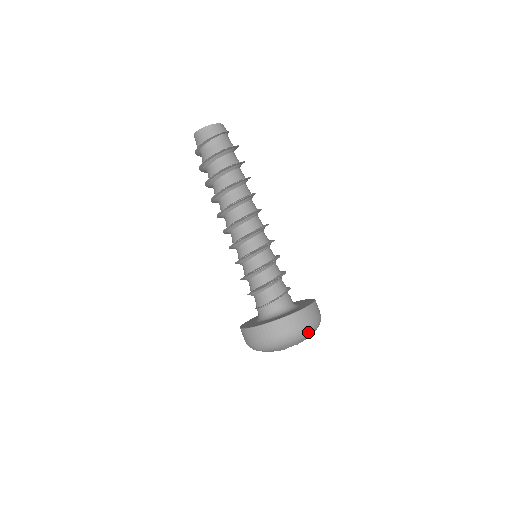
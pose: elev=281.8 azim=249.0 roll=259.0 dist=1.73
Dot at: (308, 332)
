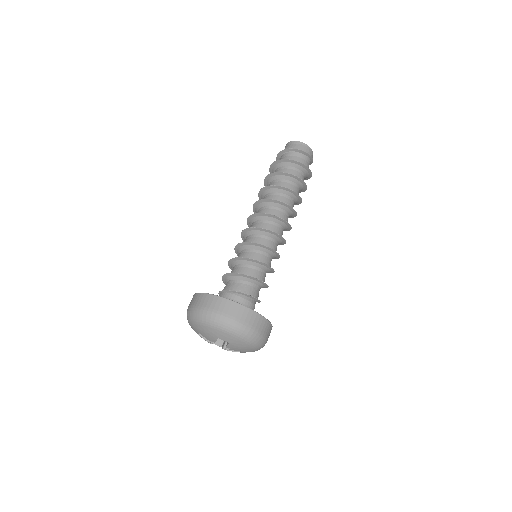
Dot at: (249, 338)
